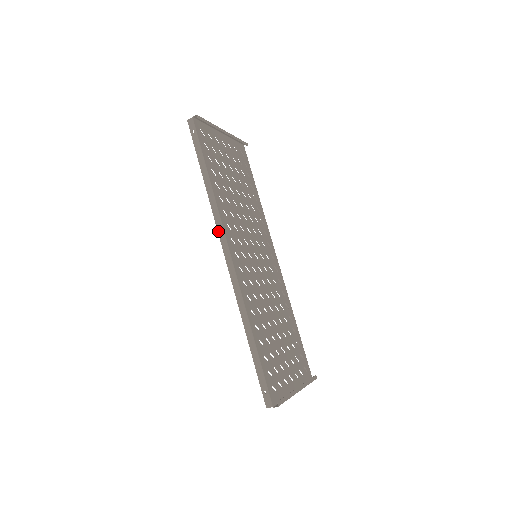
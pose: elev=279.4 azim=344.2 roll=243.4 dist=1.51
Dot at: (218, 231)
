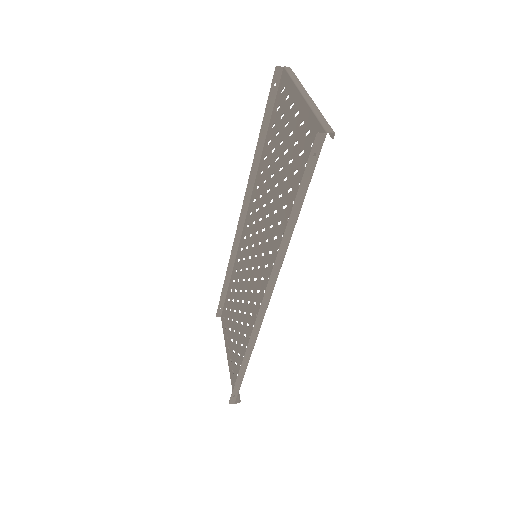
Dot at: (270, 280)
